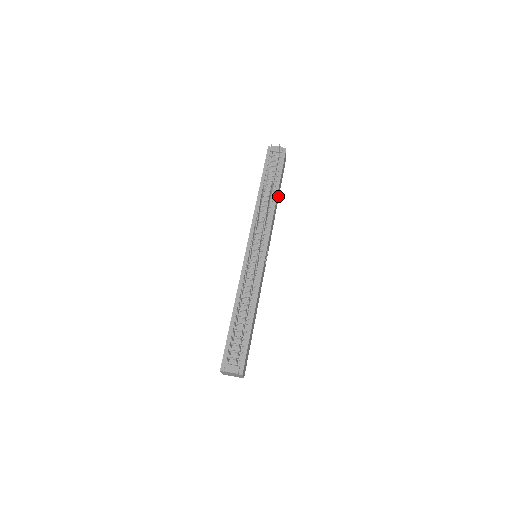
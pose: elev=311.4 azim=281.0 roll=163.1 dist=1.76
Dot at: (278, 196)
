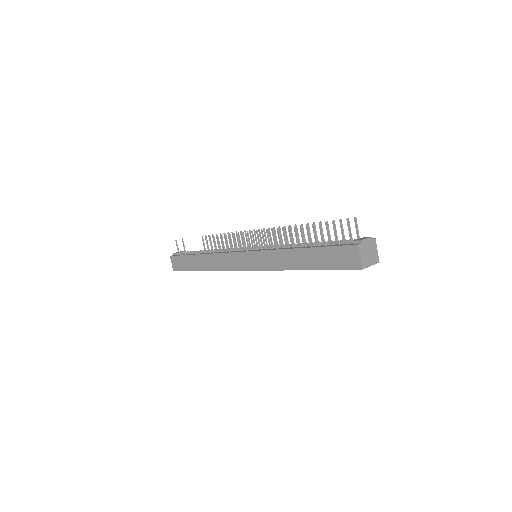
Dot at: occluded
